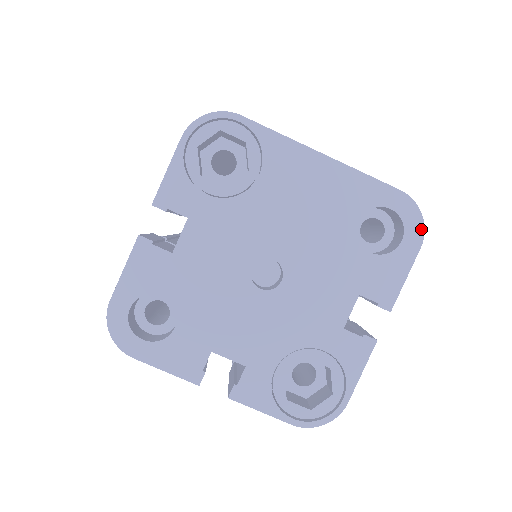
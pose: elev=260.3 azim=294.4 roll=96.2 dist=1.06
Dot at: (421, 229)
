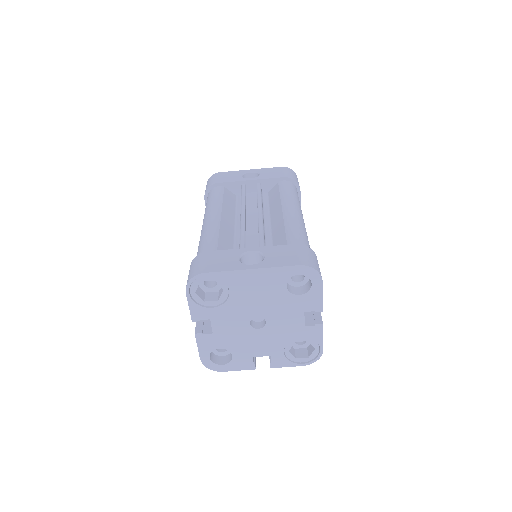
Dot at: (318, 275)
